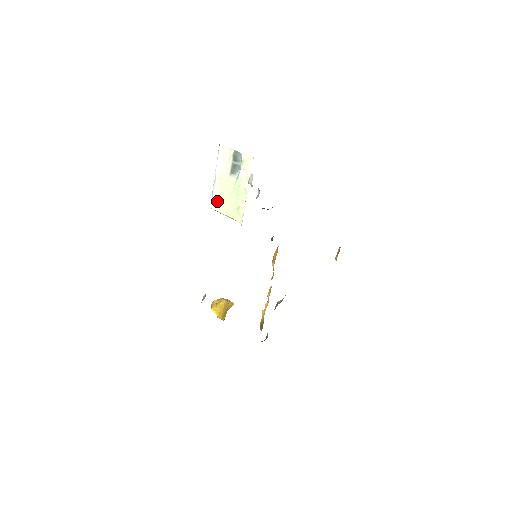
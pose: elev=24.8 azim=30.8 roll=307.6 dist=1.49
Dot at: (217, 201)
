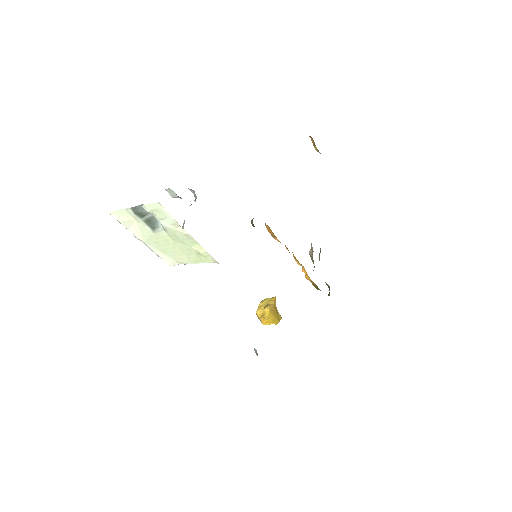
Dot at: (169, 258)
